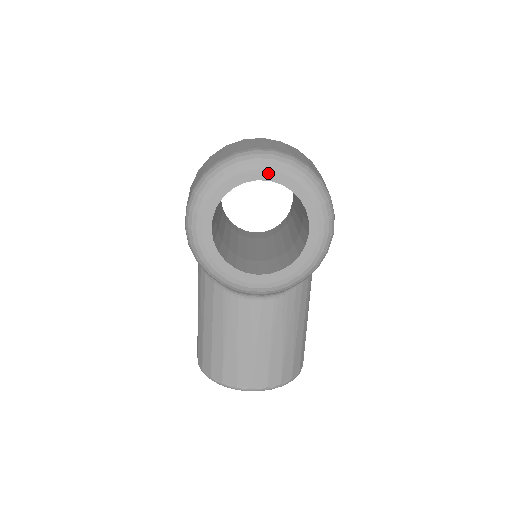
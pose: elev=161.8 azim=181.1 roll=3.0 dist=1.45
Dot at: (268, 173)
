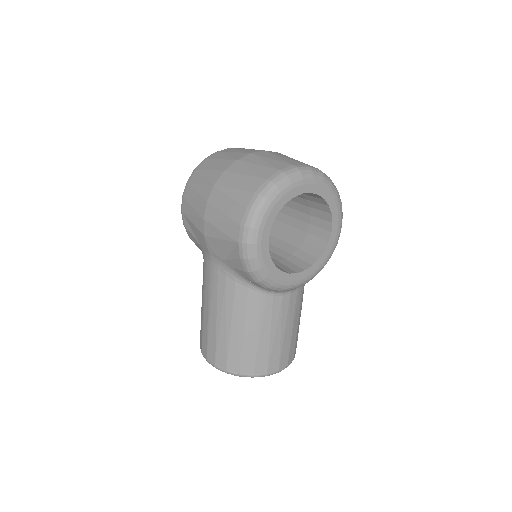
Dot at: (311, 186)
